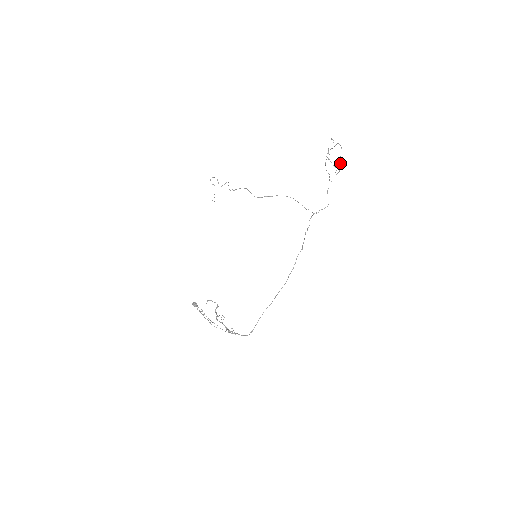
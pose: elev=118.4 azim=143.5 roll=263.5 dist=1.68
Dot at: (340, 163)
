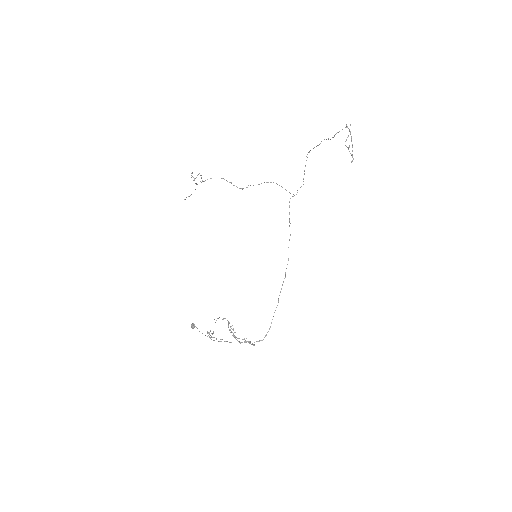
Dot at: occluded
